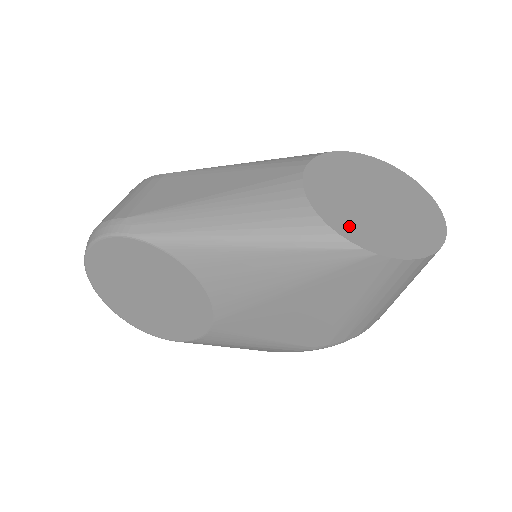
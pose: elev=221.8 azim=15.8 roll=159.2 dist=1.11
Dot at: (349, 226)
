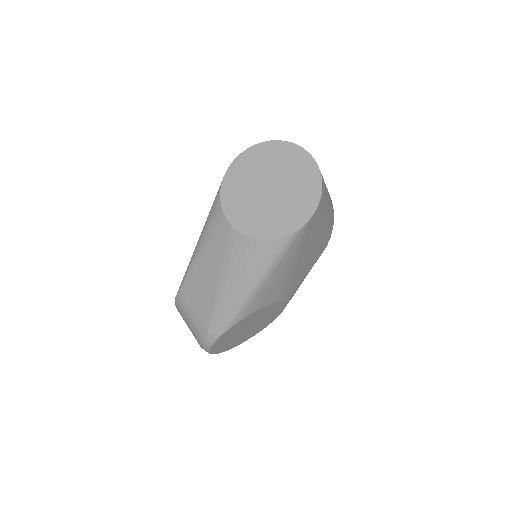
Dot at: (282, 225)
